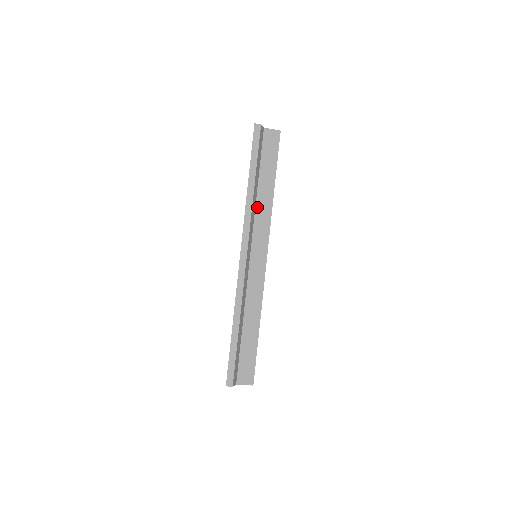
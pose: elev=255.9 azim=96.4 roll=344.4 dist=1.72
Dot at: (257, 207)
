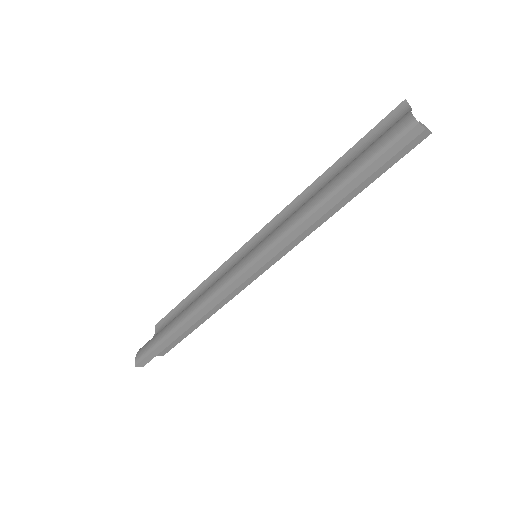
Dot at: occluded
